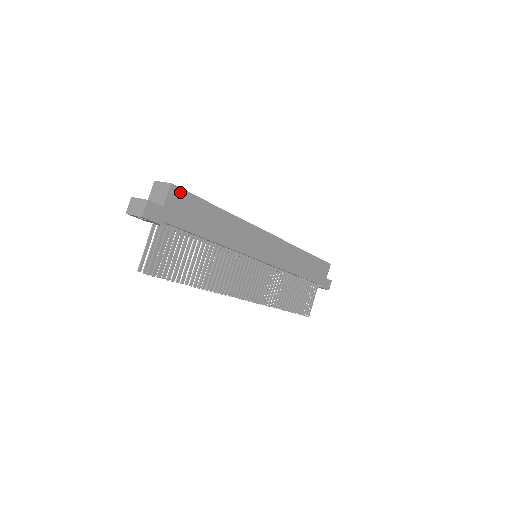
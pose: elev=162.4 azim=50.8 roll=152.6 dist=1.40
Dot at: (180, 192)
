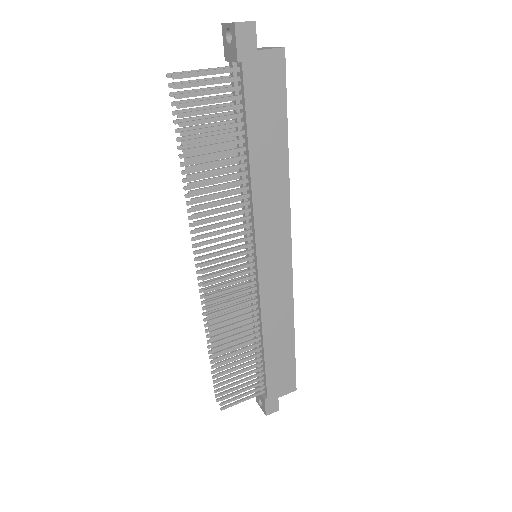
Dot at: (281, 68)
